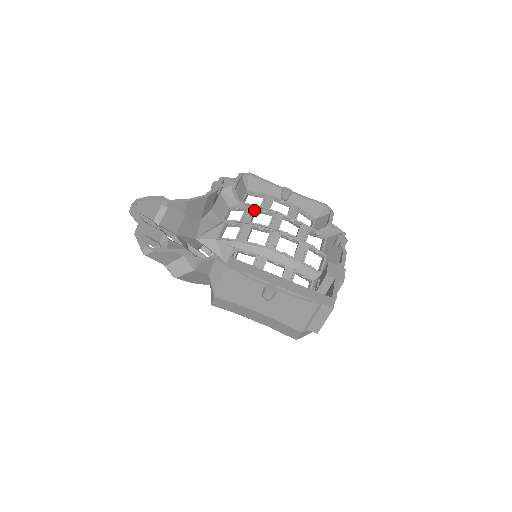
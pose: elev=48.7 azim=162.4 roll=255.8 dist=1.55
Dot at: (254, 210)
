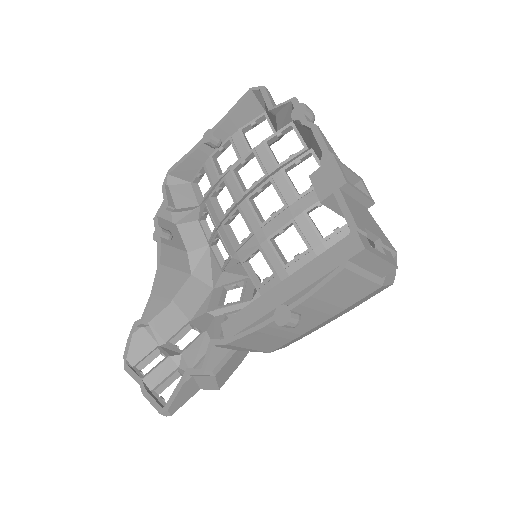
Dot at: (210, 201)
